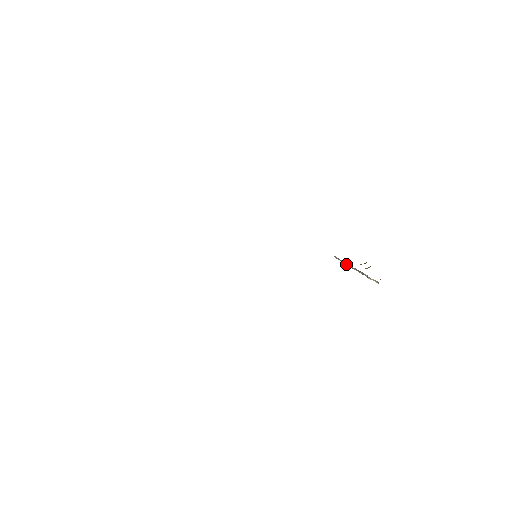
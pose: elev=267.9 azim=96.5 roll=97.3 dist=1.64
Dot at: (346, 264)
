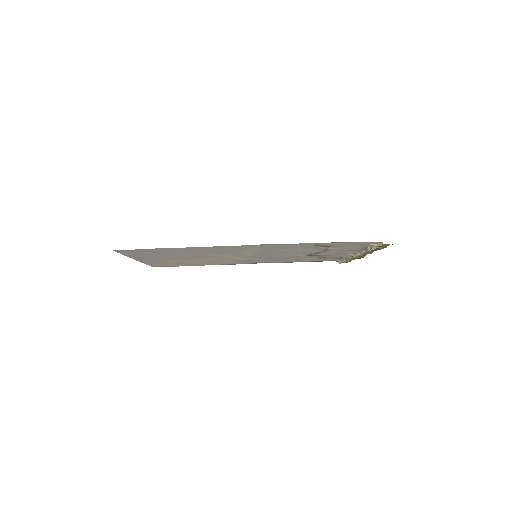
Dot at: (349, 258)
